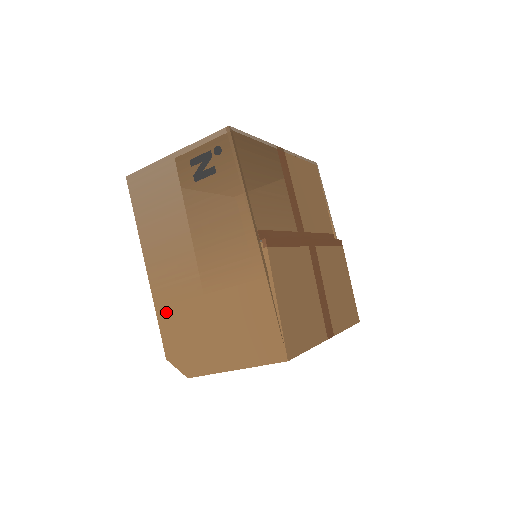
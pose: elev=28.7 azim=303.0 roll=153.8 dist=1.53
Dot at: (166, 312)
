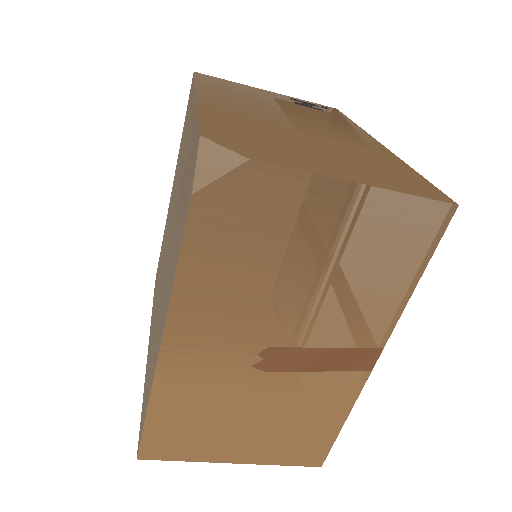
Dot at: (221, 118)
